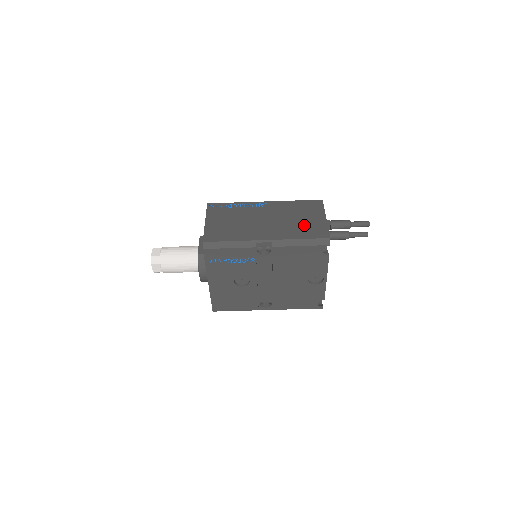
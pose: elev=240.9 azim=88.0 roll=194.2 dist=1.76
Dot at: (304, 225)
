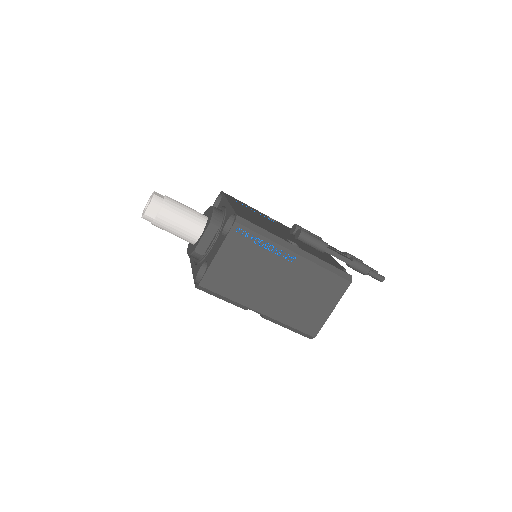
Dot at: (307, 311)
